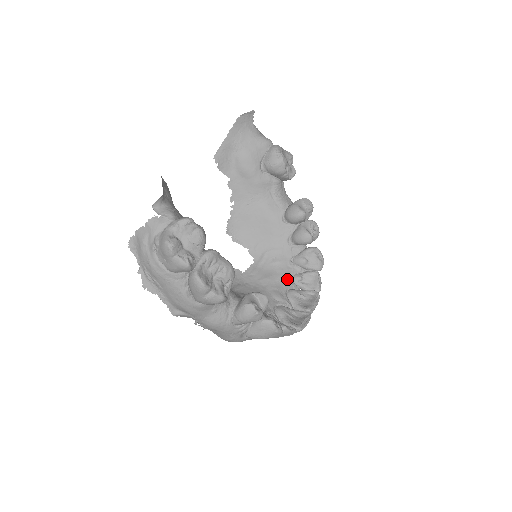
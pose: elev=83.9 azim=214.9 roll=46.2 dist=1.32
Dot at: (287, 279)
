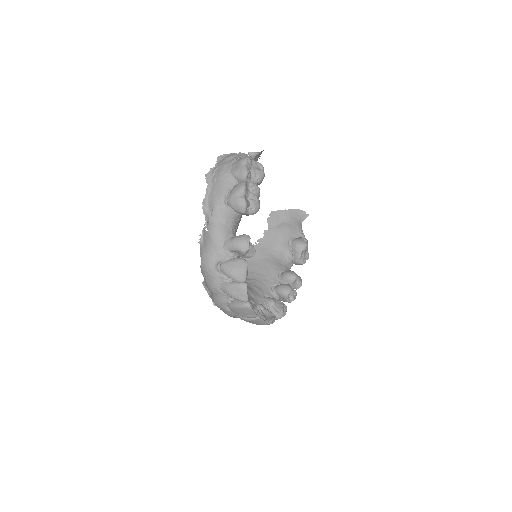
Dot at: (255, 299)
